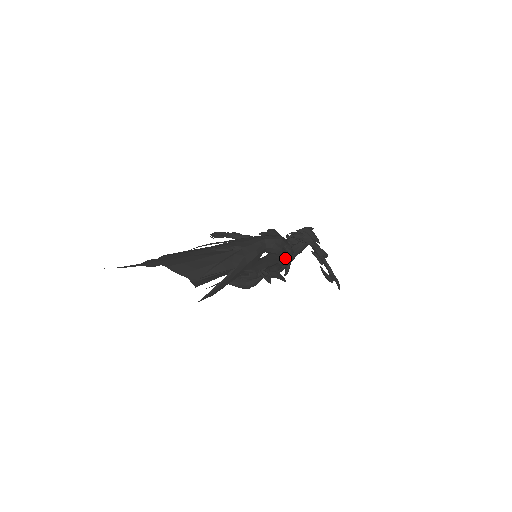
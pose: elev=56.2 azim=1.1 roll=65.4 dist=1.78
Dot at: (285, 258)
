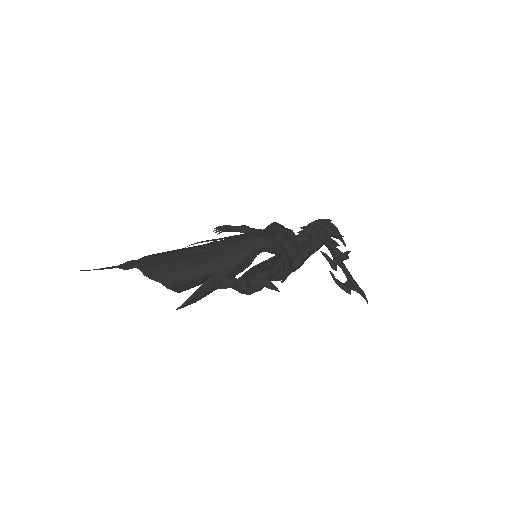
Dot at: occluded
